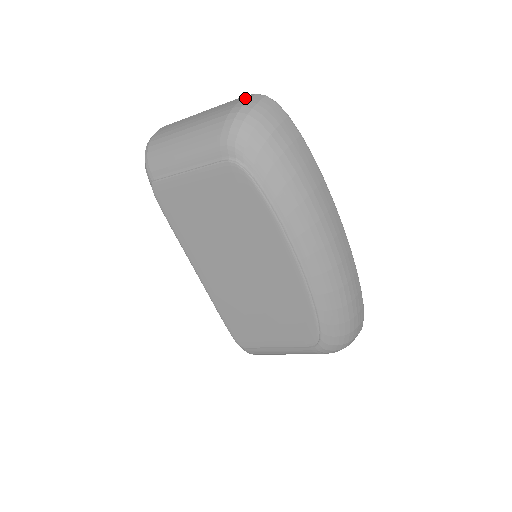
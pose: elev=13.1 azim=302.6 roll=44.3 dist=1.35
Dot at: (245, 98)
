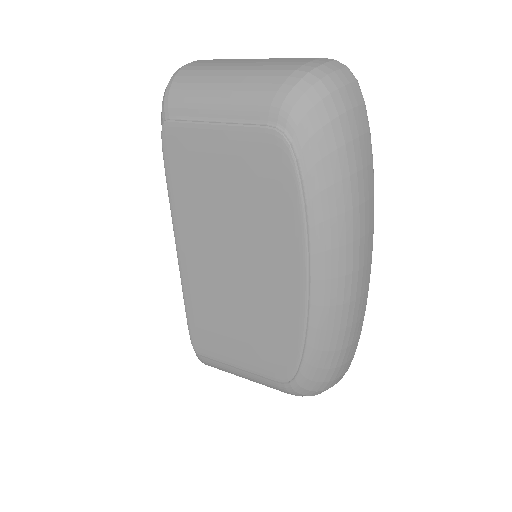
Dot at: (321, 59)
